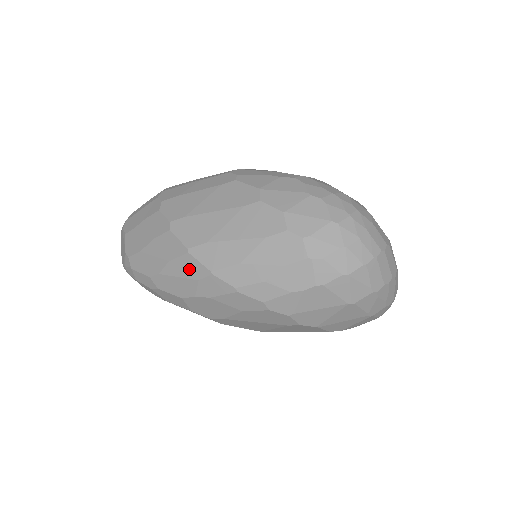
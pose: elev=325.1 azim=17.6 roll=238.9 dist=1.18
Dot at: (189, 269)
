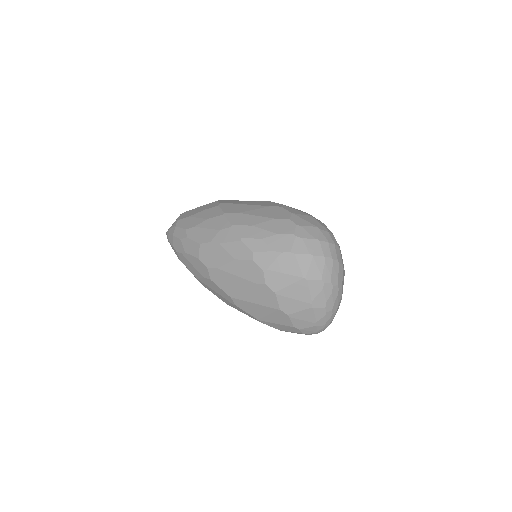
Dot at: (218, 224)
